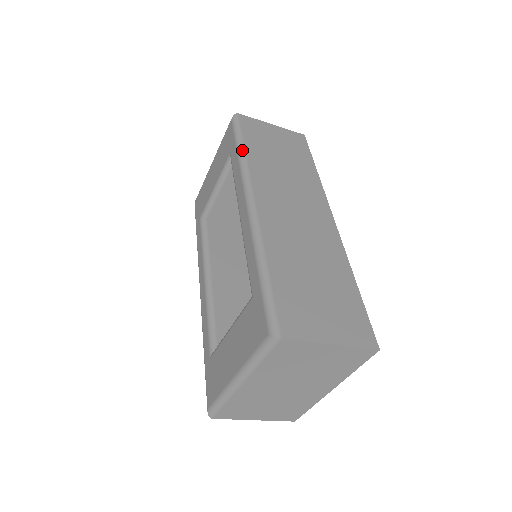
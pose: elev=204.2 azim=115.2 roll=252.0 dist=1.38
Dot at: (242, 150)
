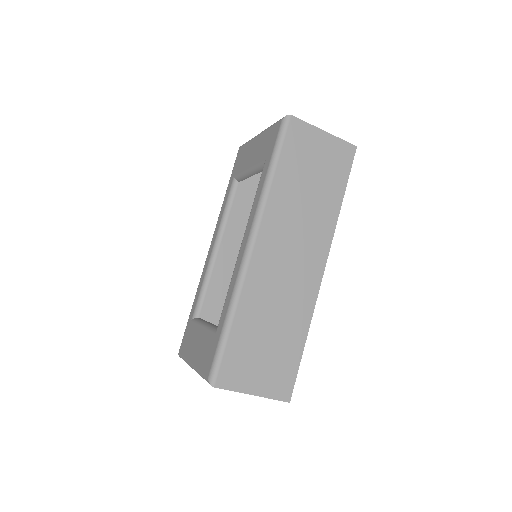
Dot at: (271, 175)
